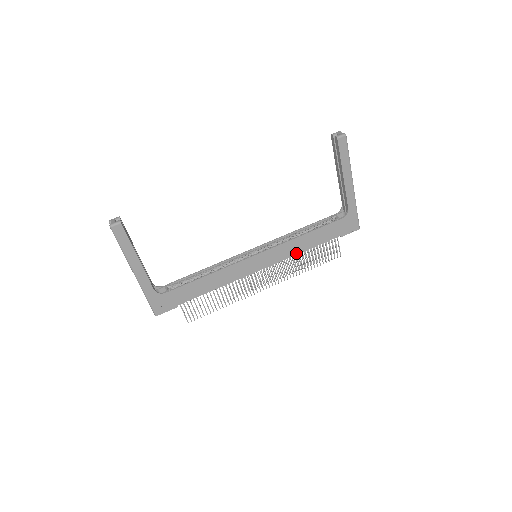
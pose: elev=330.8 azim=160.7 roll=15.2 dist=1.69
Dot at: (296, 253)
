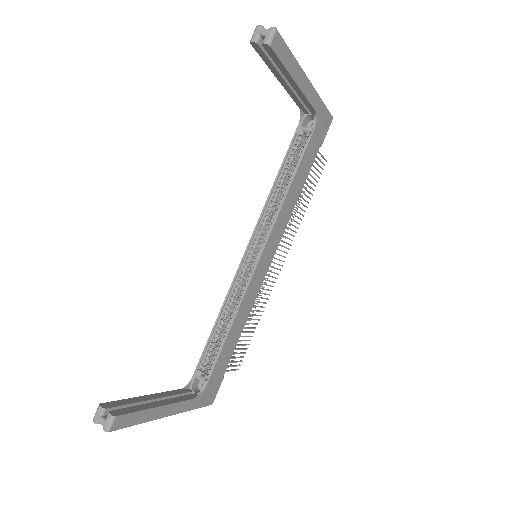
Dot at: (291, 211)
